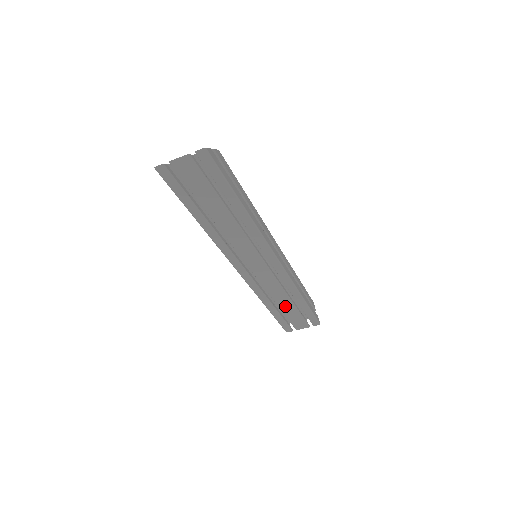
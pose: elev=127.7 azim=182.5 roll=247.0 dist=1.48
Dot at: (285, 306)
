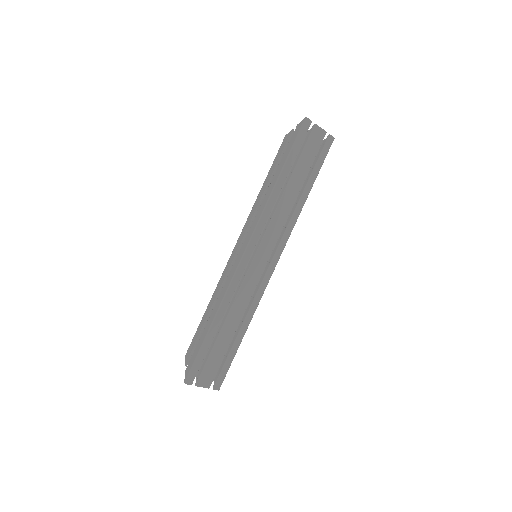
Dot at: (225, 335)
